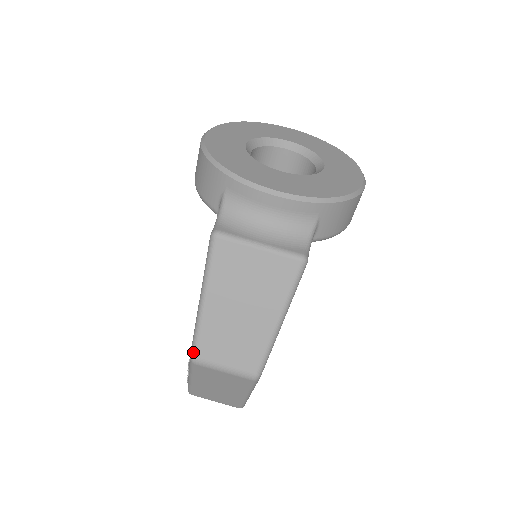
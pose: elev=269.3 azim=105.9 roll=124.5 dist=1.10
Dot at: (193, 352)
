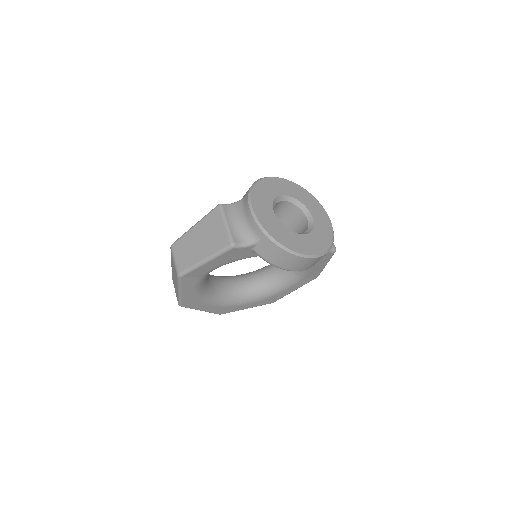
Dot at: (174, 242)
